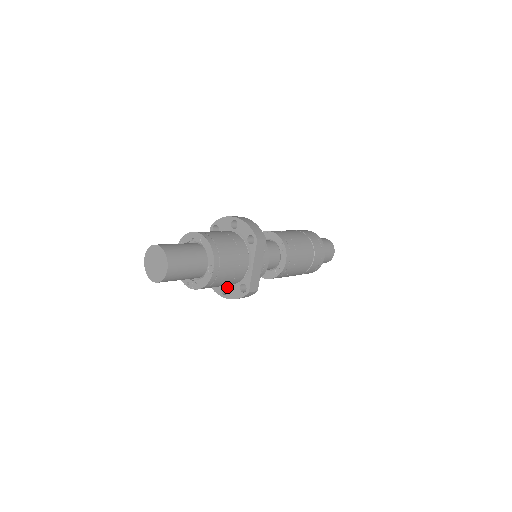
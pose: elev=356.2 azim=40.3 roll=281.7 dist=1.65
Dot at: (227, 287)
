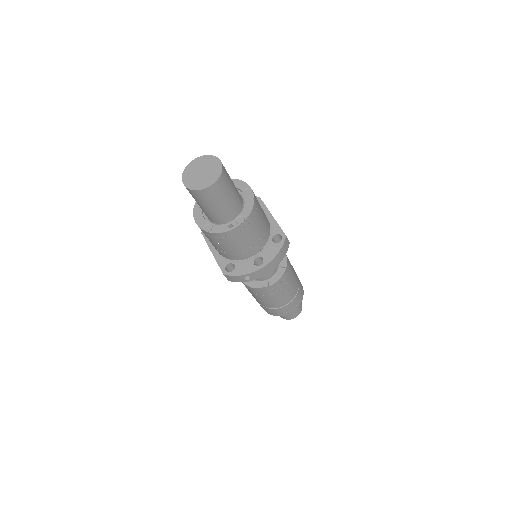
Dot at: (259, 255)
